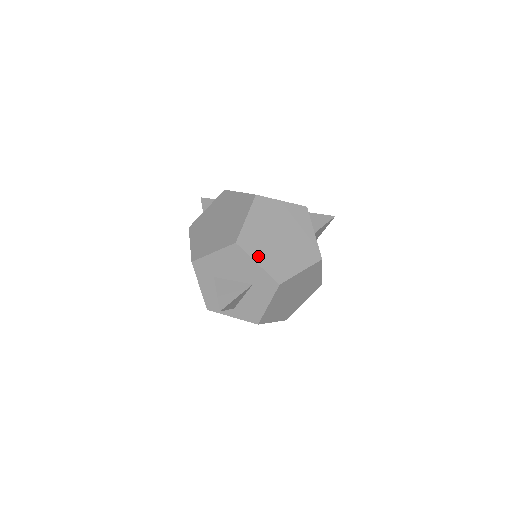
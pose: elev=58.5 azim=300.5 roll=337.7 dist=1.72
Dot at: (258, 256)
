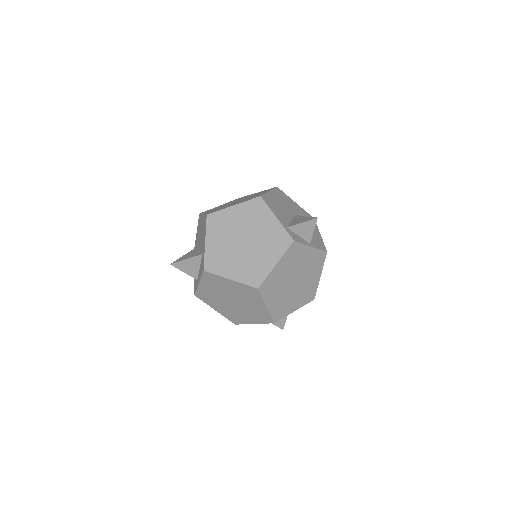
Dot at: (292, 308)
